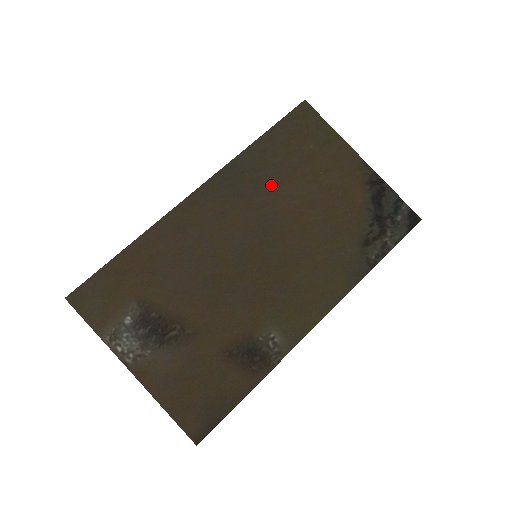
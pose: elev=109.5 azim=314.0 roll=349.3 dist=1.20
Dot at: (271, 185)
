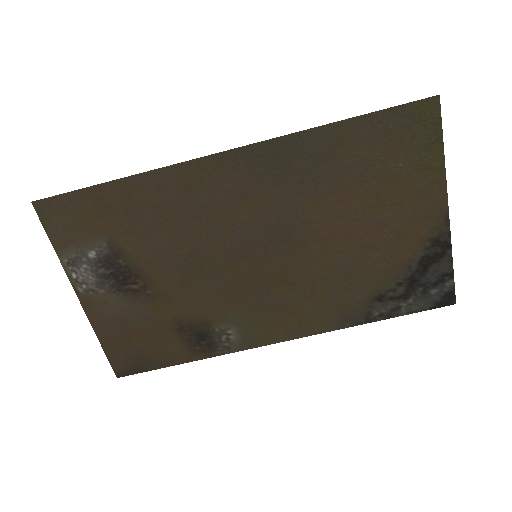
Dot at: (320, 188)
